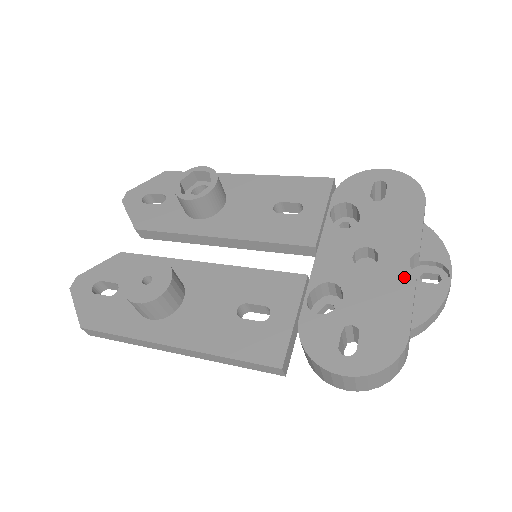
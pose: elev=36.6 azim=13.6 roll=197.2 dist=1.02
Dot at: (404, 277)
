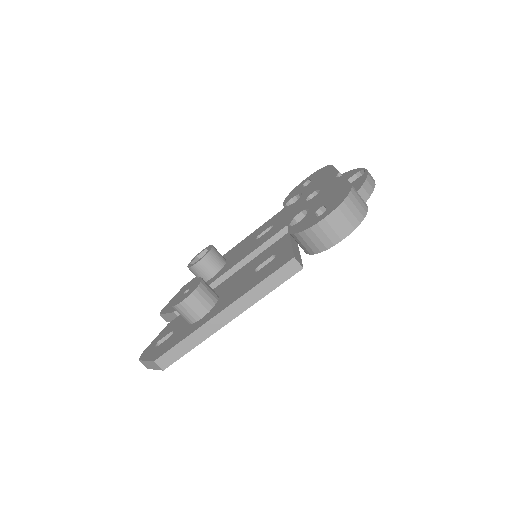
Dot at: (336, 181)
